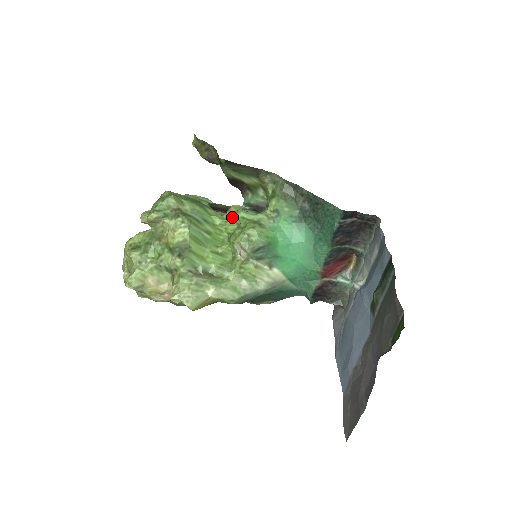
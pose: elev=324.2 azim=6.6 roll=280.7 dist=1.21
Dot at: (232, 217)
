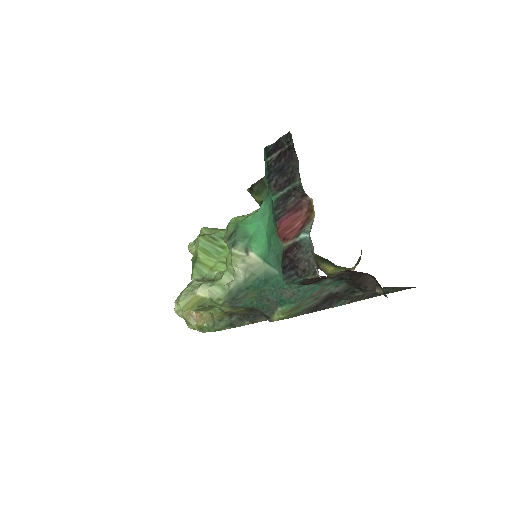
Dot at: occluded
